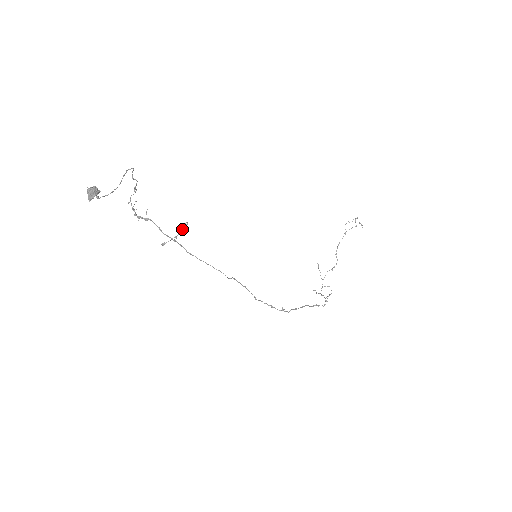
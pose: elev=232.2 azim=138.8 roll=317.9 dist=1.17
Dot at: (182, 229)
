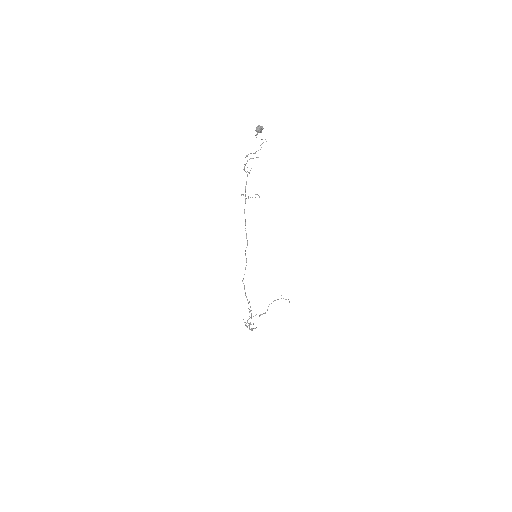
Dot at: occluded
